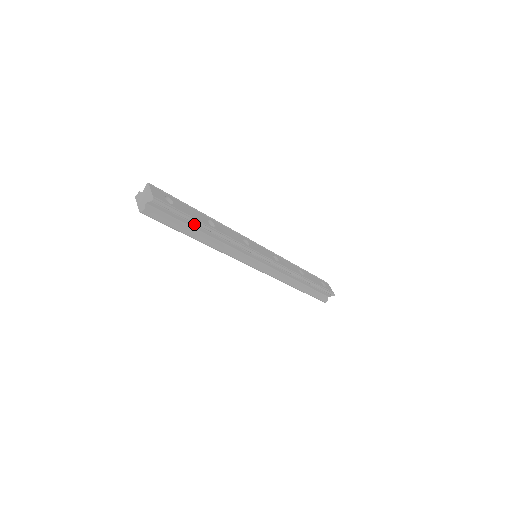
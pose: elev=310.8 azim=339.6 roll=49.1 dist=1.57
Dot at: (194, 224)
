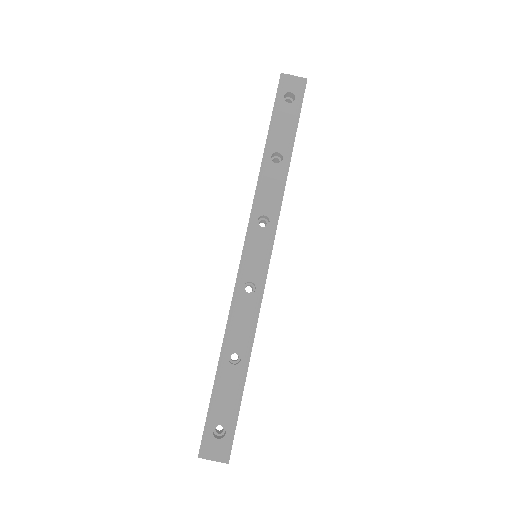
Dot at: (241, 391)
